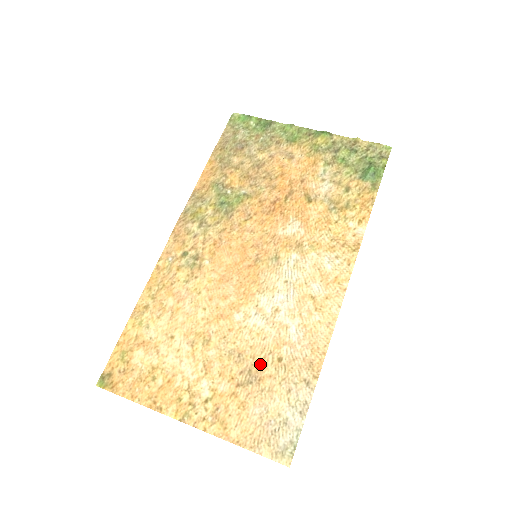
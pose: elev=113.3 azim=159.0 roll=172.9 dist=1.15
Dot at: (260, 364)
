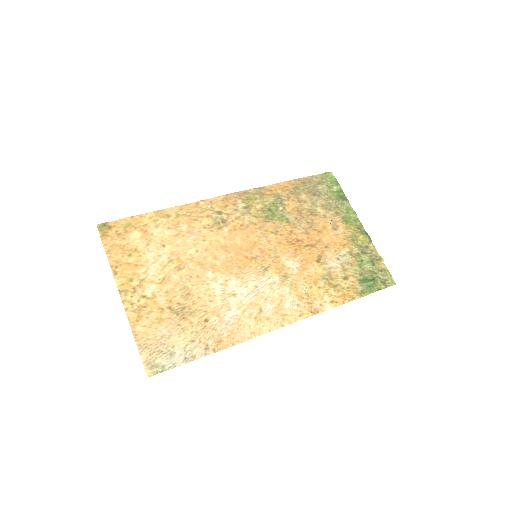
Dot at: (193, 311)
